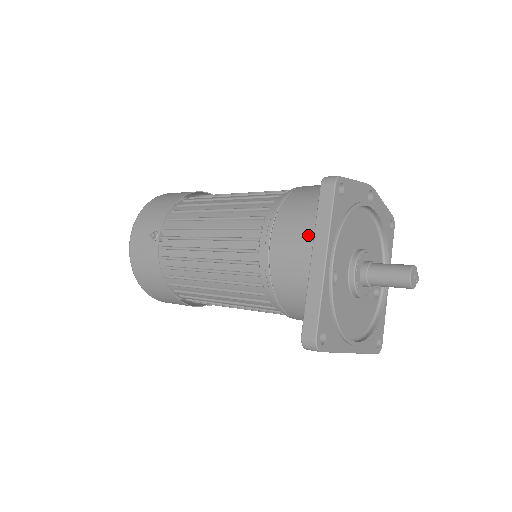
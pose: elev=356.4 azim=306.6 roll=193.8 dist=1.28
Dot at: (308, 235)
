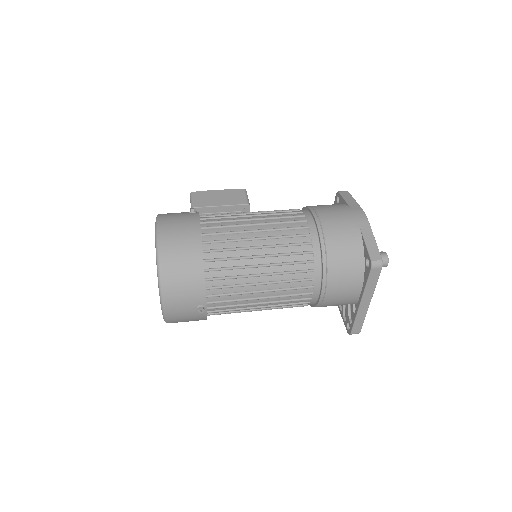
Dot at: (355, 290)
